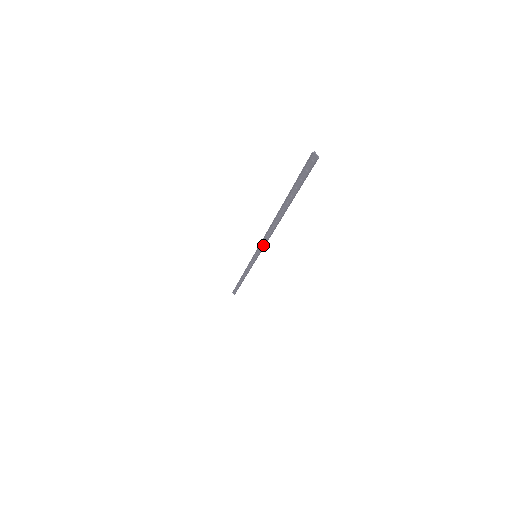
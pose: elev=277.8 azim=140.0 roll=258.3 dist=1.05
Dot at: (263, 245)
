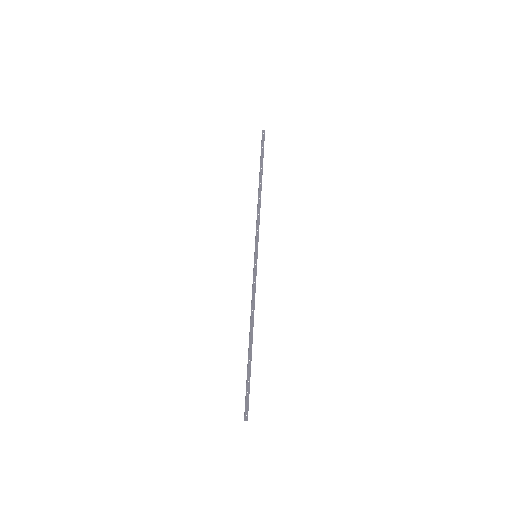
Dot at: (255, 283)
